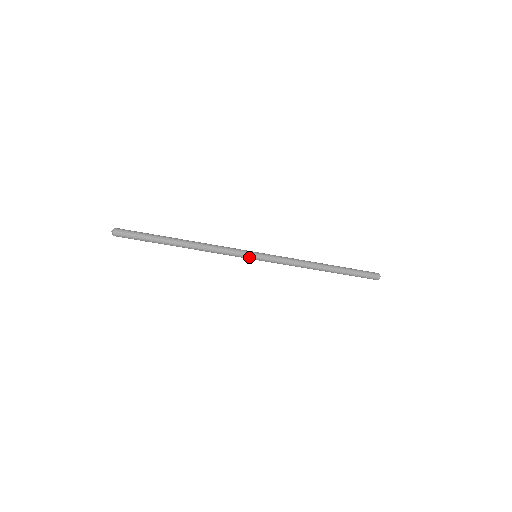
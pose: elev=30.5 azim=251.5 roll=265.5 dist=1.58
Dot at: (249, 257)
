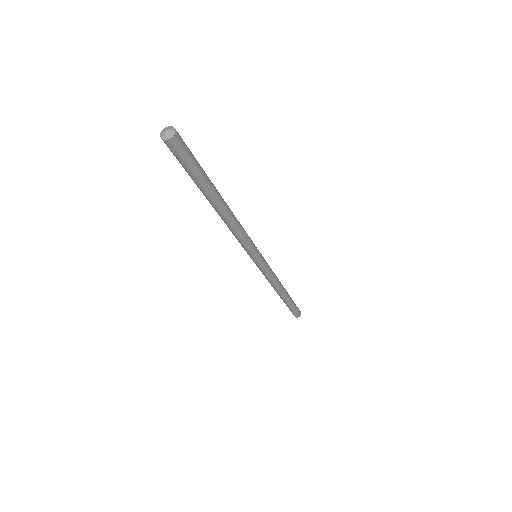
Dot at: (256, 254)
